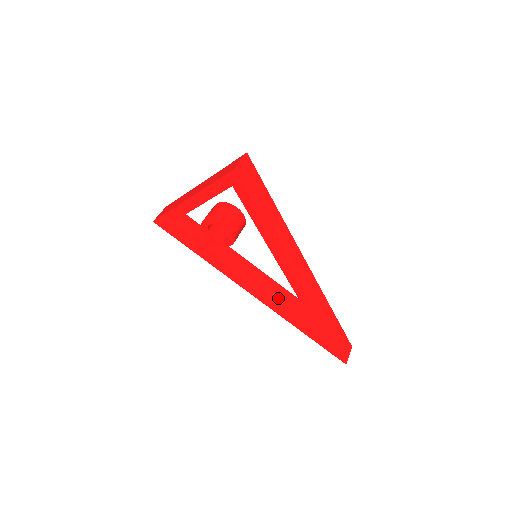
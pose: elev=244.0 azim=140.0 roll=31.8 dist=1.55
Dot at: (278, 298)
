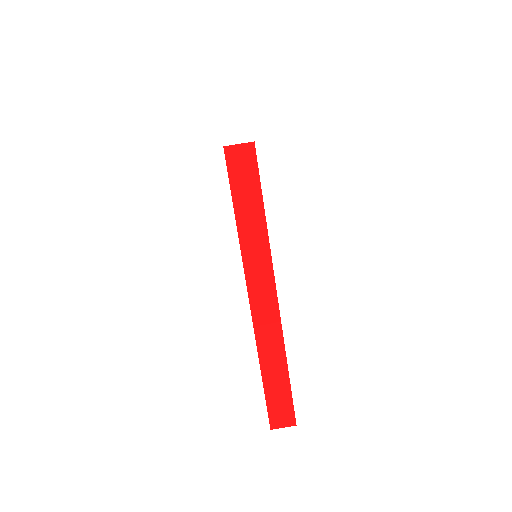
Dot at: occluded
